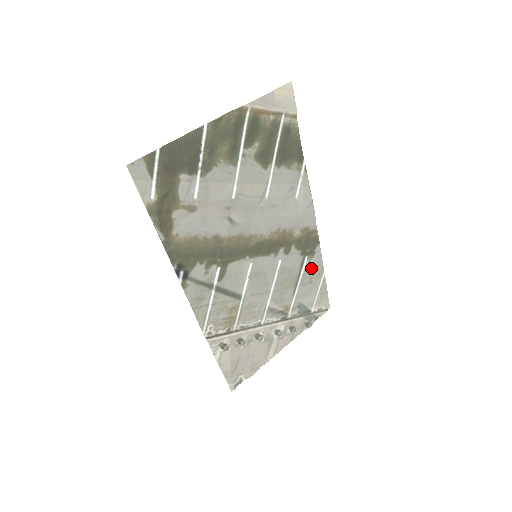
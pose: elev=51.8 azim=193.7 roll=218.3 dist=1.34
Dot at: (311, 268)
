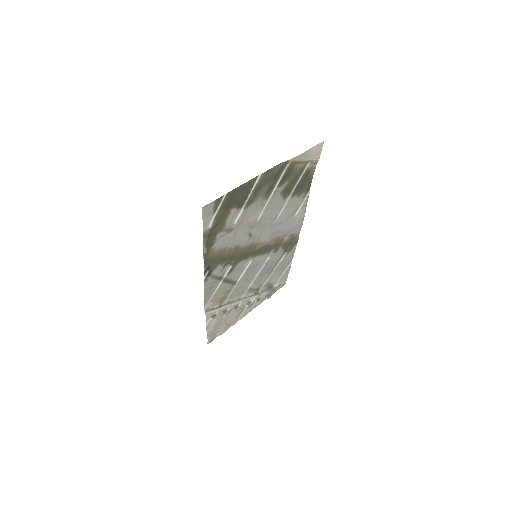
Dot at: (285, 259)
